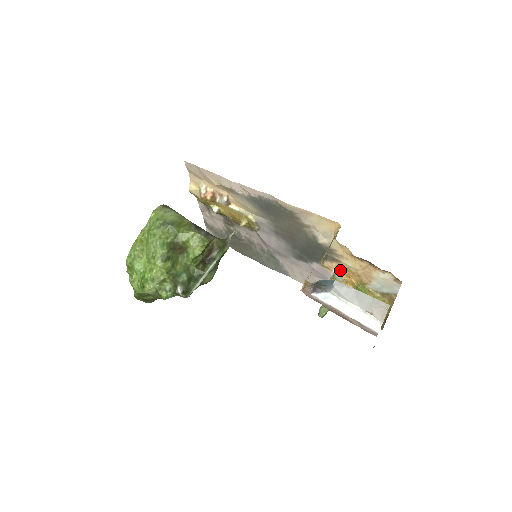
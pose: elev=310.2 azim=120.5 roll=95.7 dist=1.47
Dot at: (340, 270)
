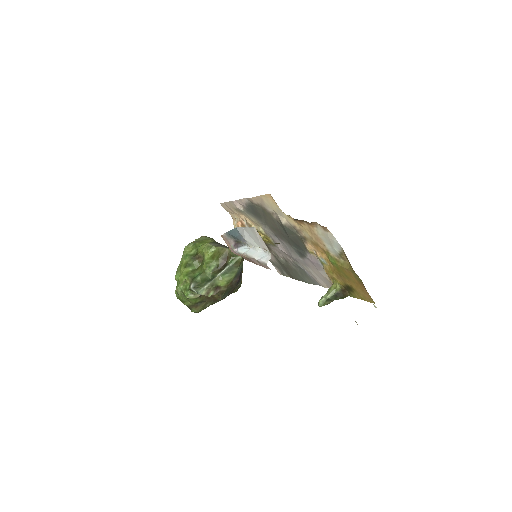
Dot at: (315, 249)
